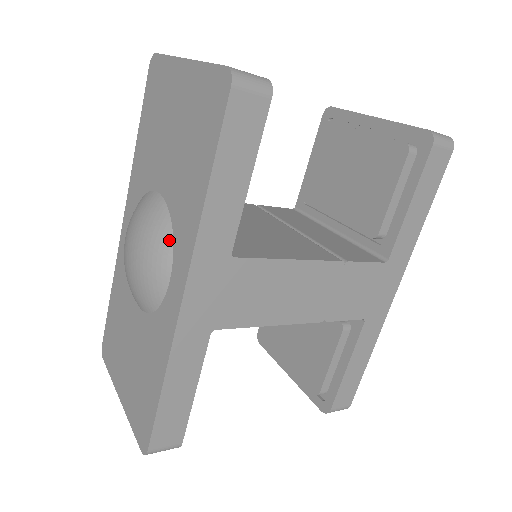
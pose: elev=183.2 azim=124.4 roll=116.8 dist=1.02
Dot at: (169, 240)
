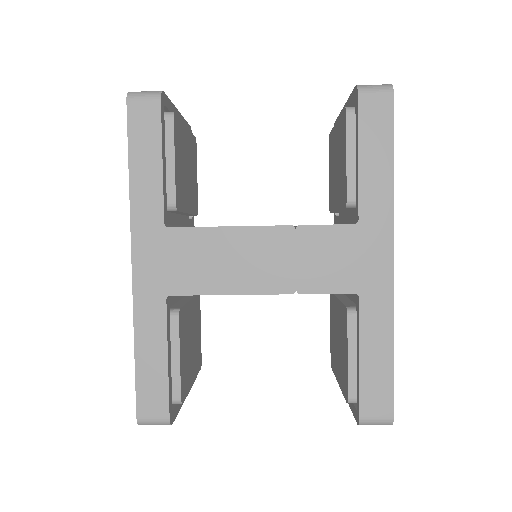
Dot at: occluded
